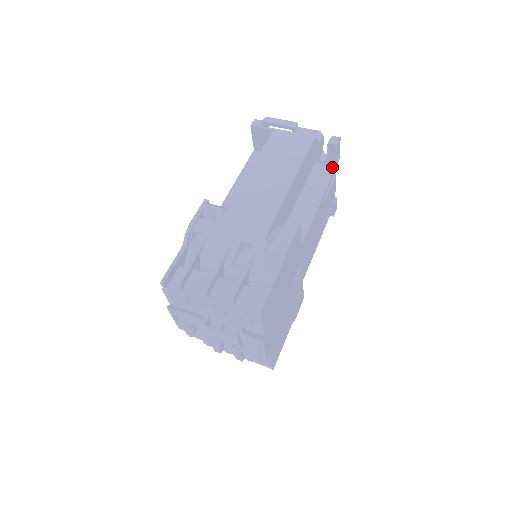
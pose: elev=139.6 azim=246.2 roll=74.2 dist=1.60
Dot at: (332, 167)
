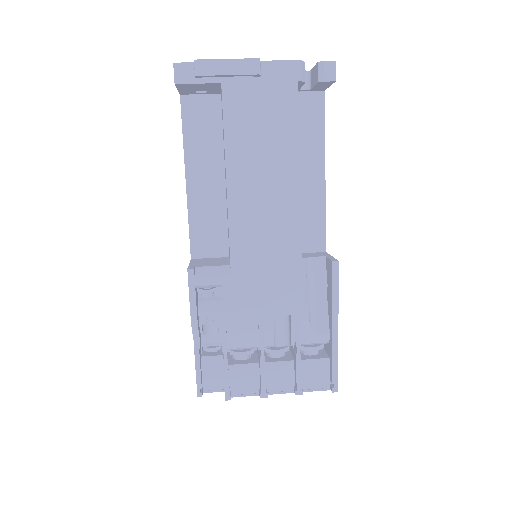
Dot at: (319, 94)
